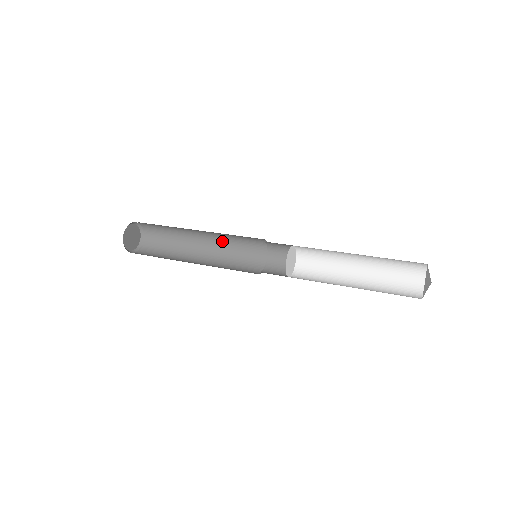
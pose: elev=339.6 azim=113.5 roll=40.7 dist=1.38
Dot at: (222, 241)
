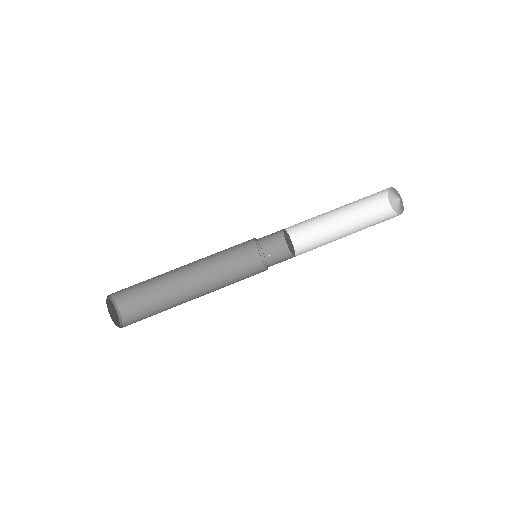
Dot at: occluded
